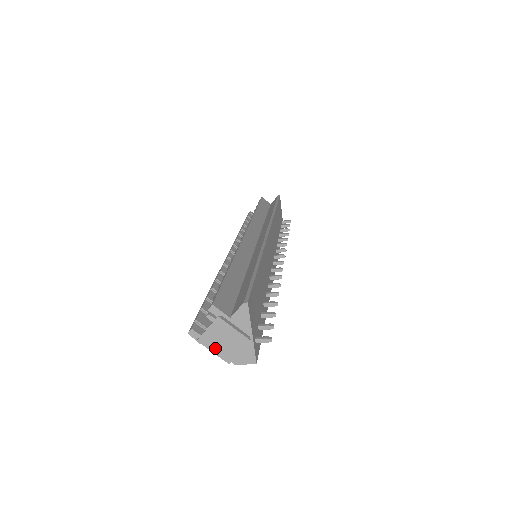
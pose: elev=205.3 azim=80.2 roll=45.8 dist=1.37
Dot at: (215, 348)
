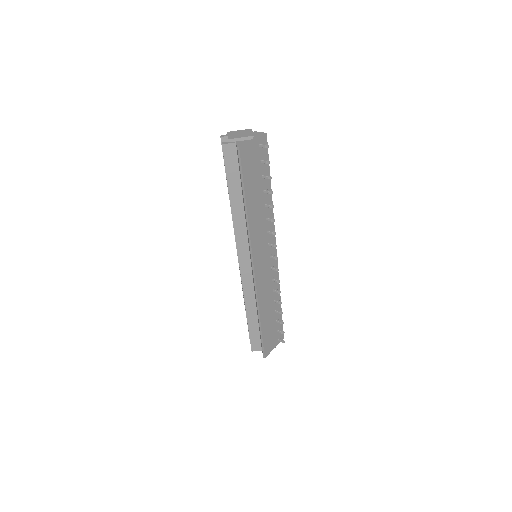
Dot at: occluded
